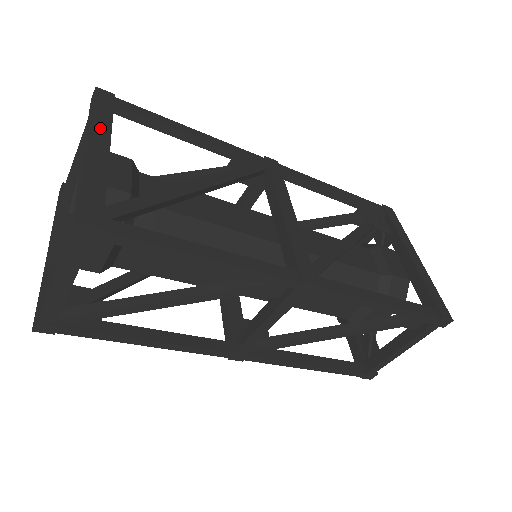
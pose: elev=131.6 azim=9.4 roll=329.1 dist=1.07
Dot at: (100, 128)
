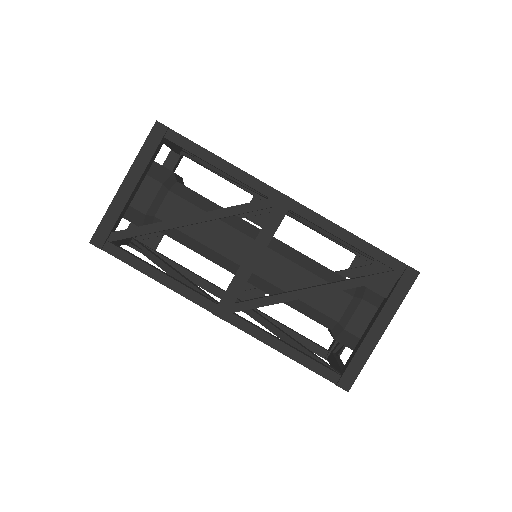
Dot at: (138, 168)
